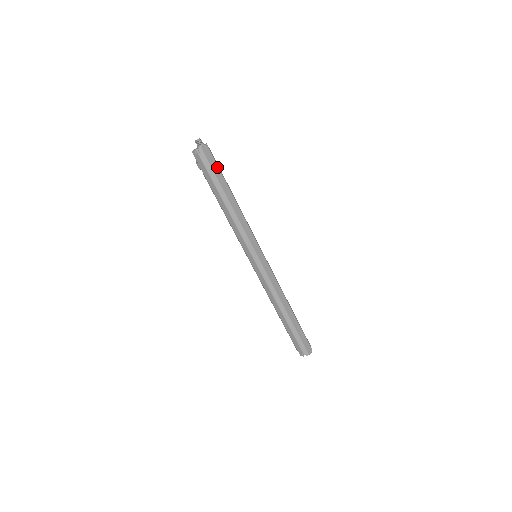
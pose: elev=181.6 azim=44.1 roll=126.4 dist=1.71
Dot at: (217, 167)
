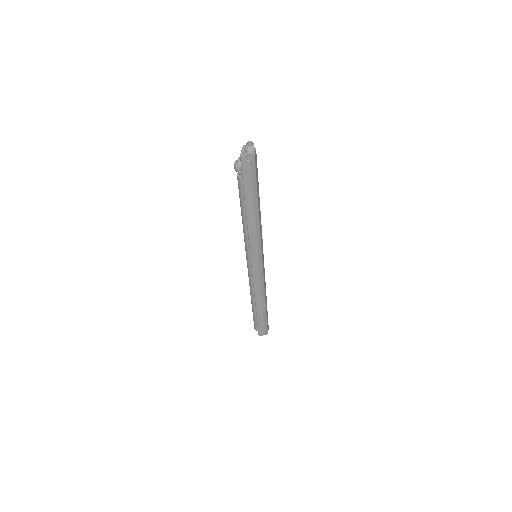
Dot at: (257, 173)
